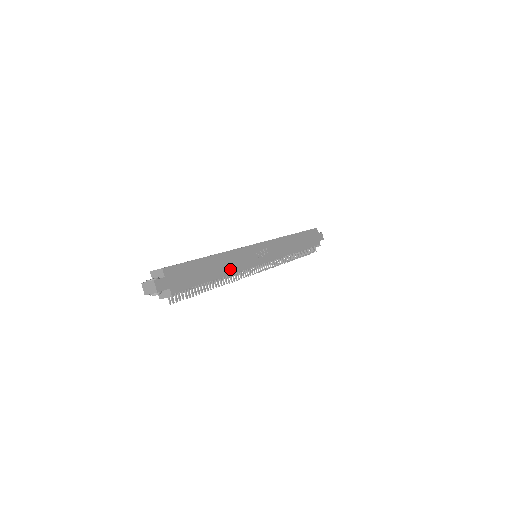
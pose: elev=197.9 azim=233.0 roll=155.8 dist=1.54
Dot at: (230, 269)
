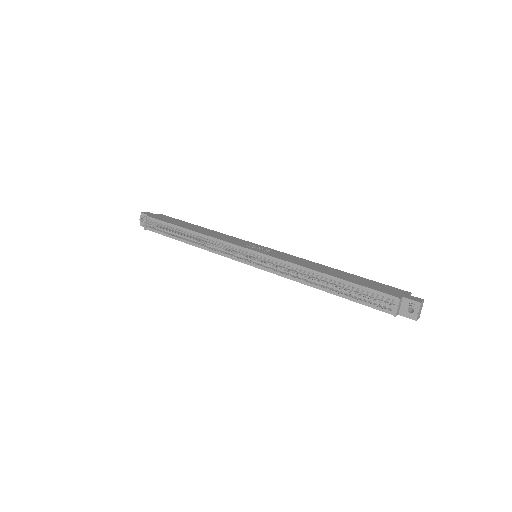
Dot at: (207, 234)
